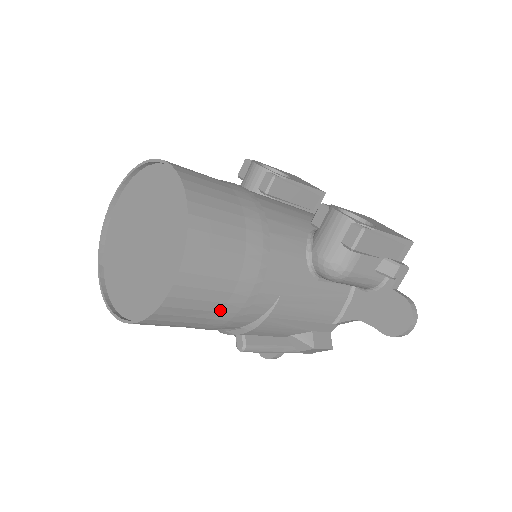
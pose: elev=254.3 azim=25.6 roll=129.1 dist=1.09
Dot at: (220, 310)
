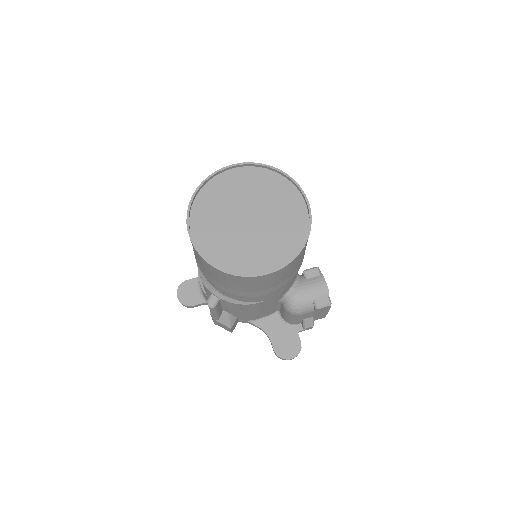
Dot at: (248, 291)
